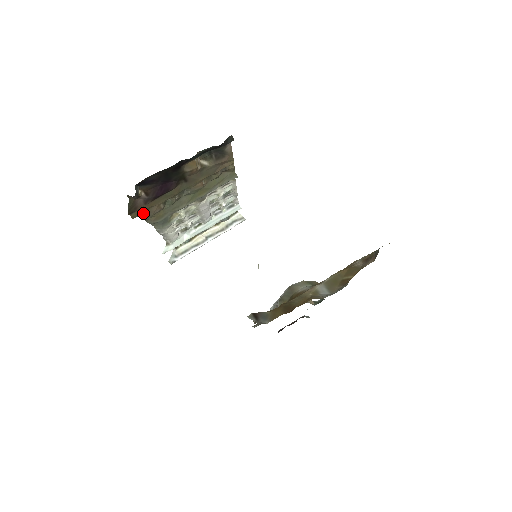
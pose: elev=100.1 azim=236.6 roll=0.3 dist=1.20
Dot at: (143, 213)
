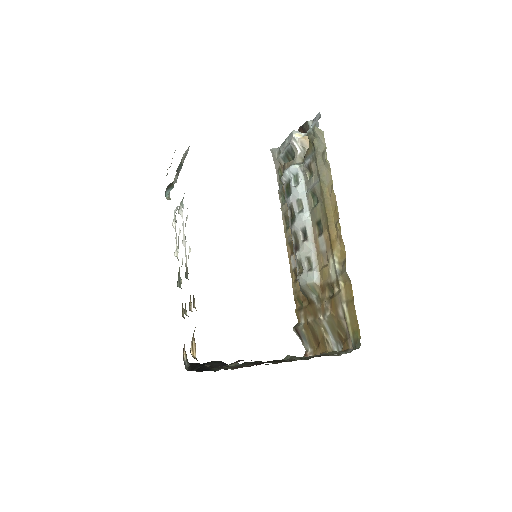
Dot at: occluded
